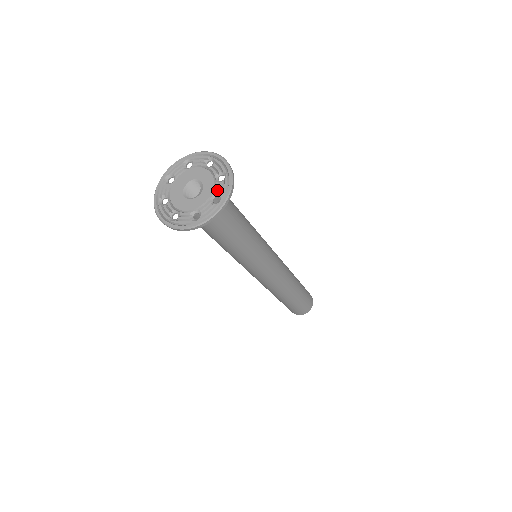
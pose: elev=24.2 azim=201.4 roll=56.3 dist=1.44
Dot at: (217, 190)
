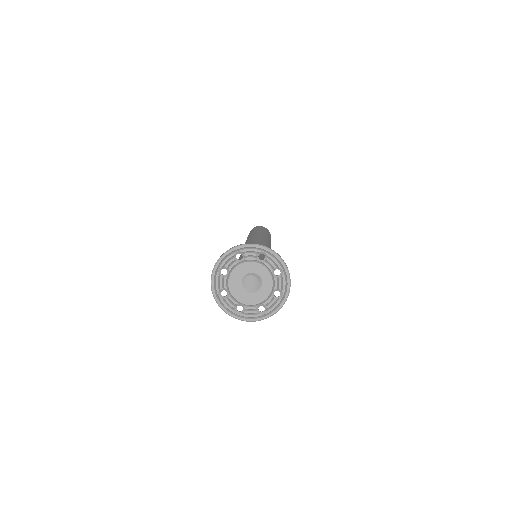
Dot at: (271, 267)
